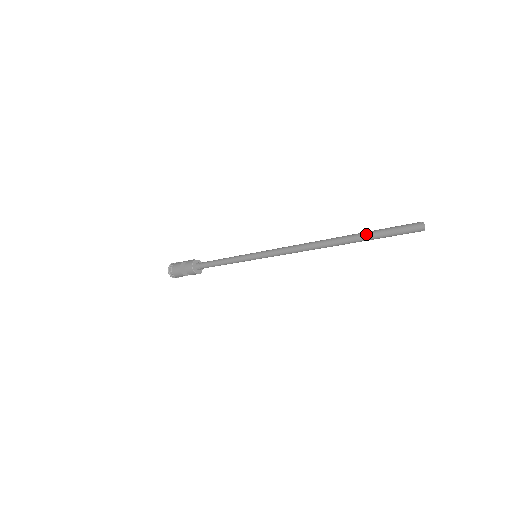
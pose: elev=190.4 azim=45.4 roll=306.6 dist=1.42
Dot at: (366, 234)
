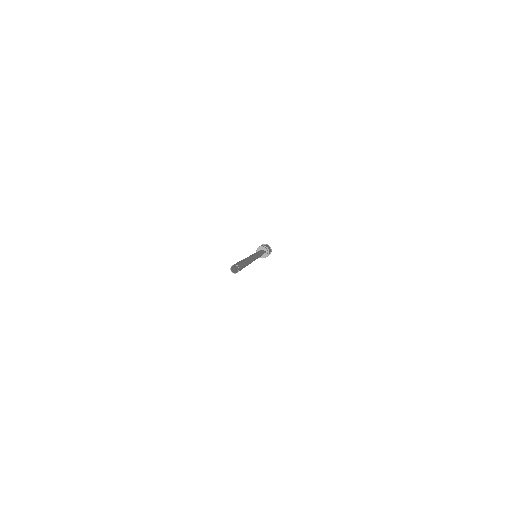
Dot at: occluded
